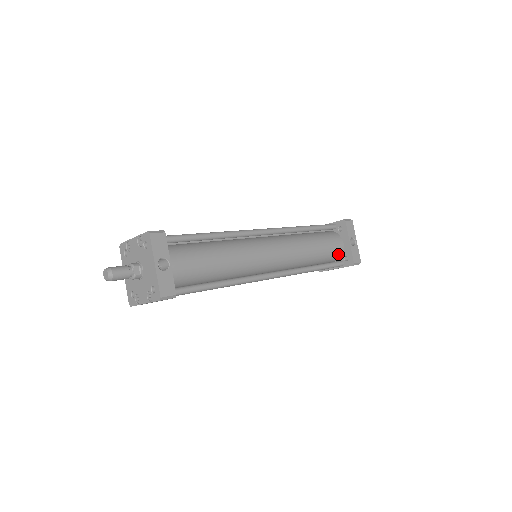
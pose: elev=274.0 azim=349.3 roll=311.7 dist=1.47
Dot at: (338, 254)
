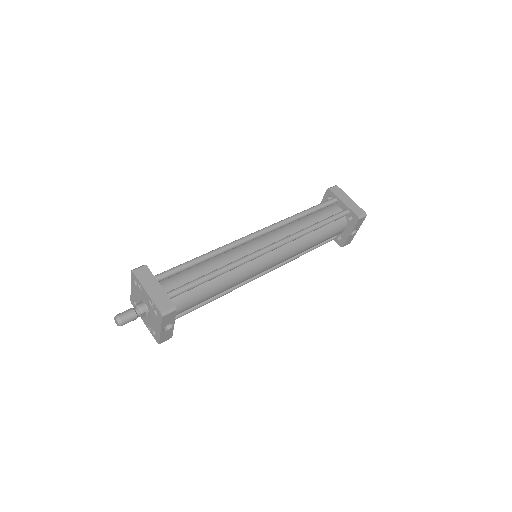
Dot at: occluded
